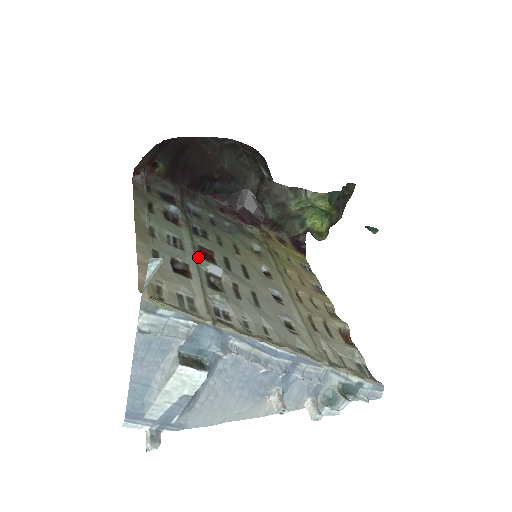
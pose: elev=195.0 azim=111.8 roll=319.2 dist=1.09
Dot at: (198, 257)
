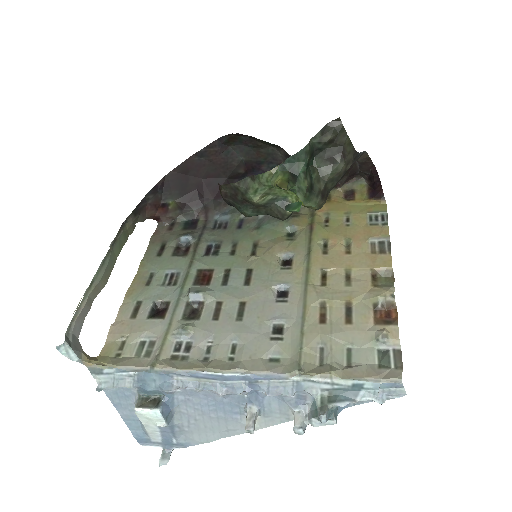
Dot at: (186, 287)
